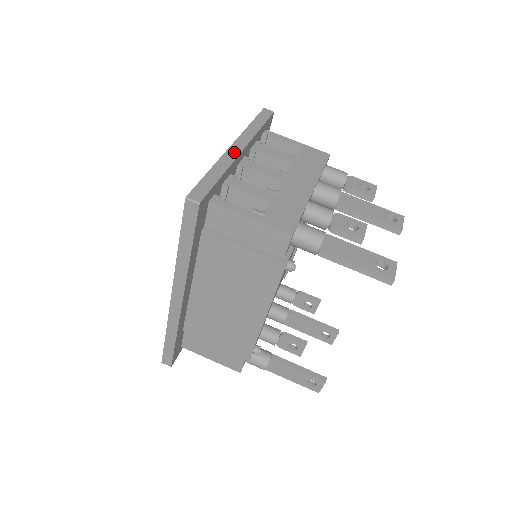
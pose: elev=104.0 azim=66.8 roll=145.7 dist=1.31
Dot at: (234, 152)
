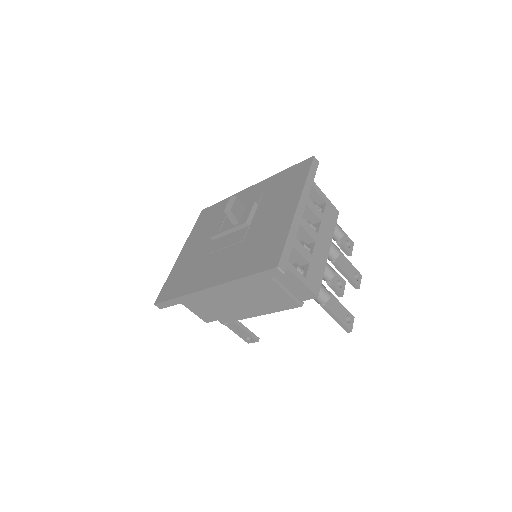
Dot at: (299, 215)
